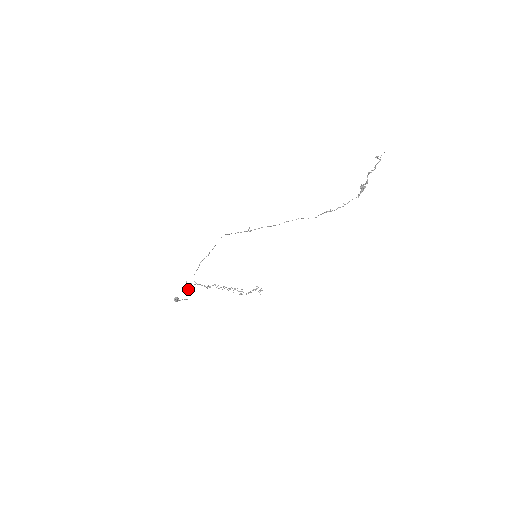
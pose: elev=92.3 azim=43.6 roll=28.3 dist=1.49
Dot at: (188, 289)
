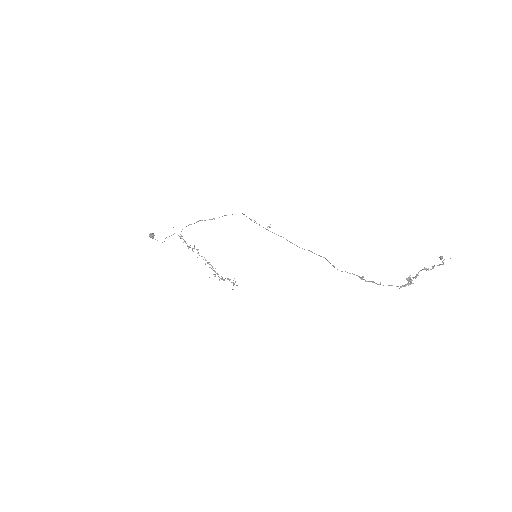
Dot at: occluded
